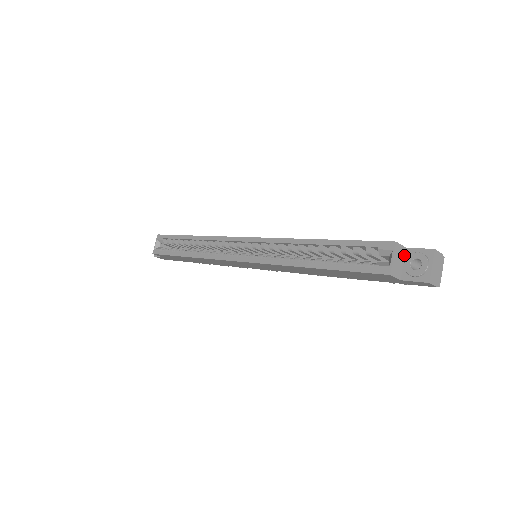
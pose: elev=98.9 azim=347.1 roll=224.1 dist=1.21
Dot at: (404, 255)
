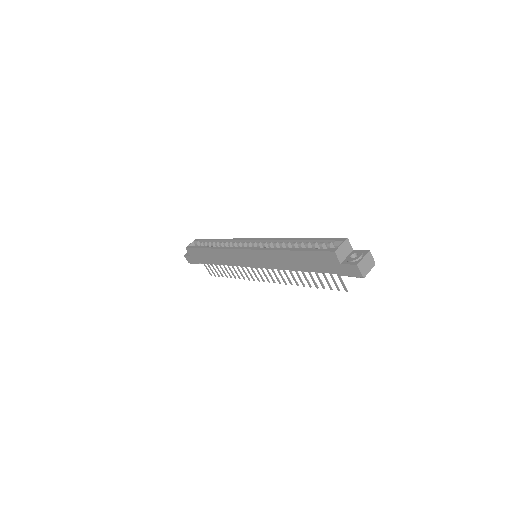
Dot at: (350, 252)
